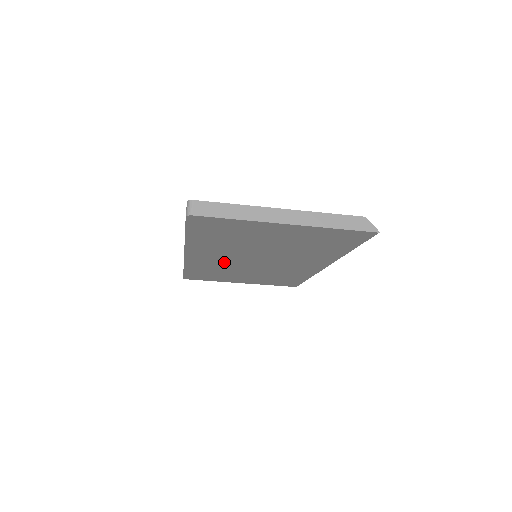
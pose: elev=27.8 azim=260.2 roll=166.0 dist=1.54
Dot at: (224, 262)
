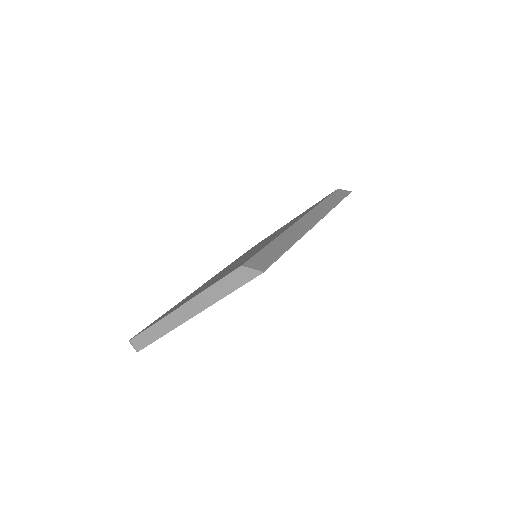
Dot at: occluded
